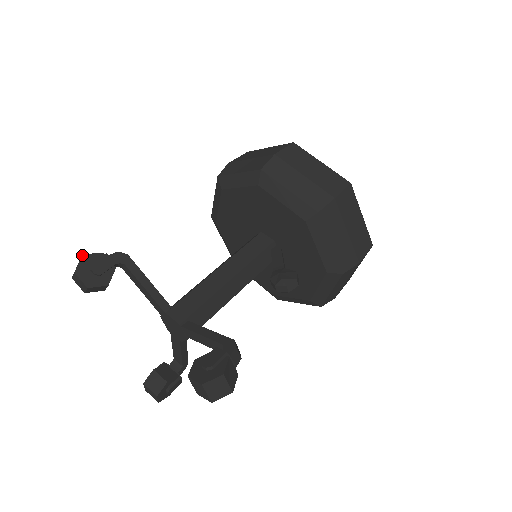
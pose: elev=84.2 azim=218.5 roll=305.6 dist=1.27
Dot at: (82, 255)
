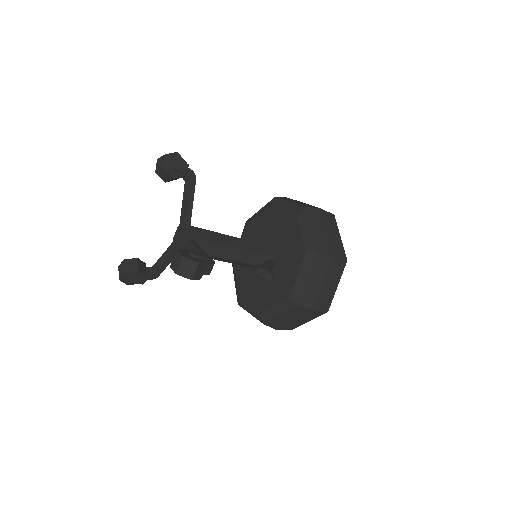
Dot at: (176, 152)
